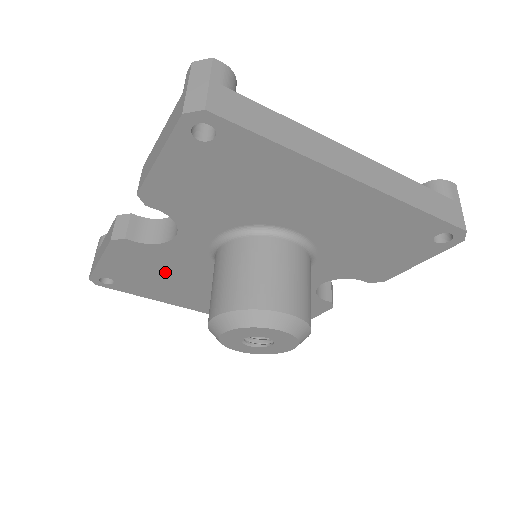
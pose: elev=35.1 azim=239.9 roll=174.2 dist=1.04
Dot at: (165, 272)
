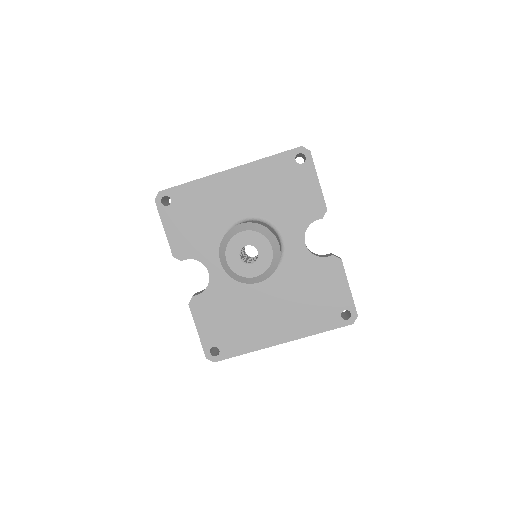
Dot at: (231, 311)
